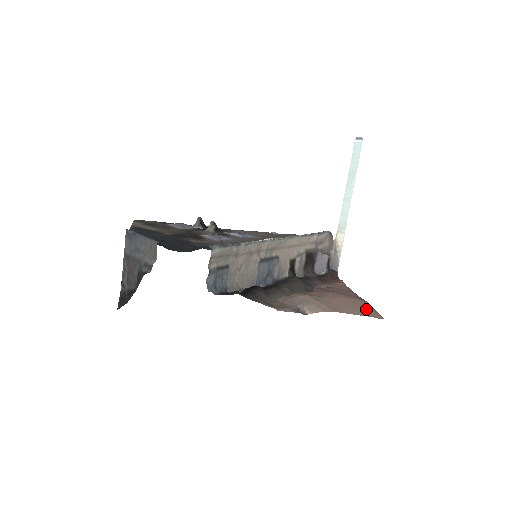
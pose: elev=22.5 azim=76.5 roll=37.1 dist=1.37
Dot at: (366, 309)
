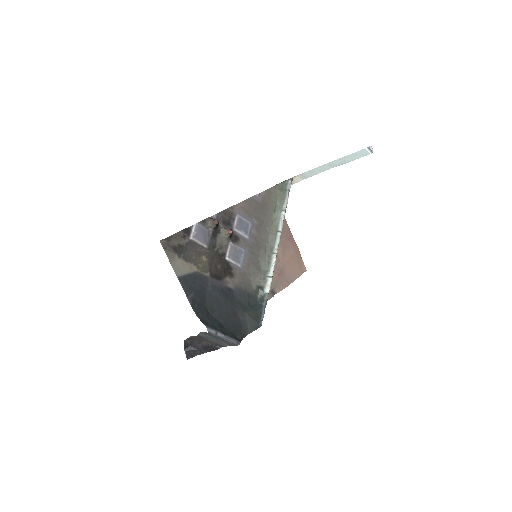
Dot at: (299, 264)
